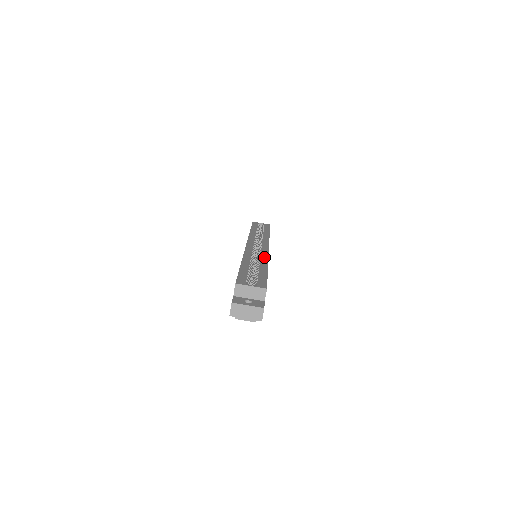
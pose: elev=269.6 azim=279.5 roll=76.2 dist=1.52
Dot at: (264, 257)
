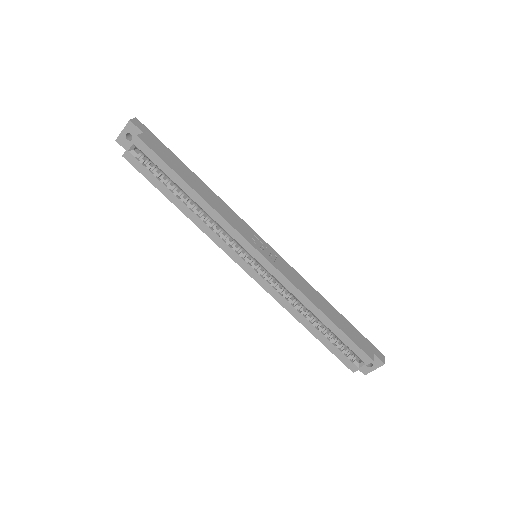
Dot at: (296, 294)
